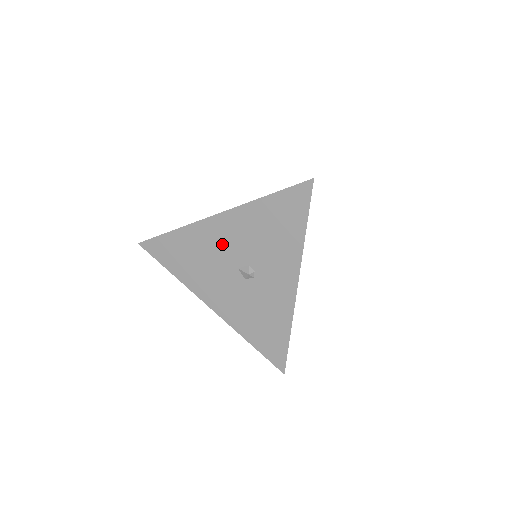
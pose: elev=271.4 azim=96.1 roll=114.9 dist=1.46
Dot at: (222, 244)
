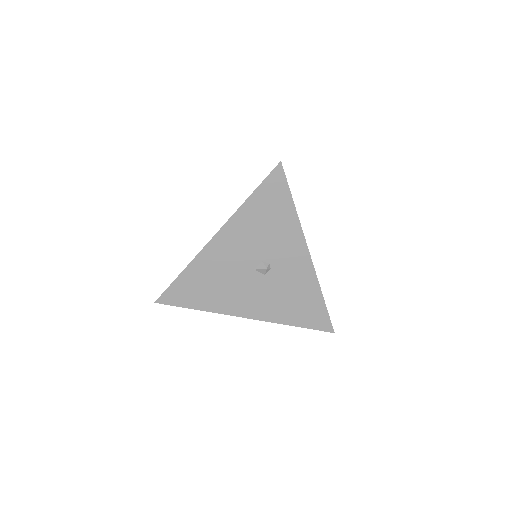
Dot at: (231, 258)
